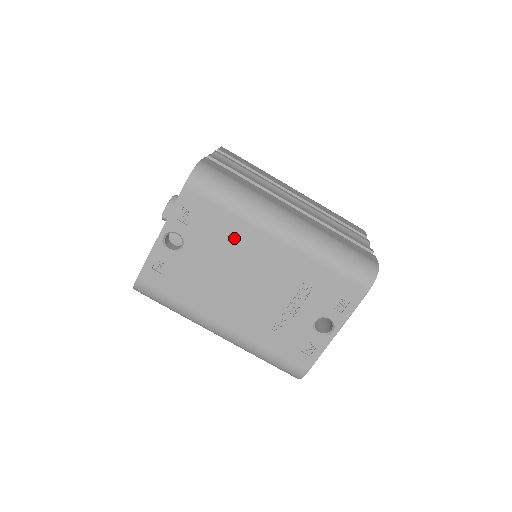
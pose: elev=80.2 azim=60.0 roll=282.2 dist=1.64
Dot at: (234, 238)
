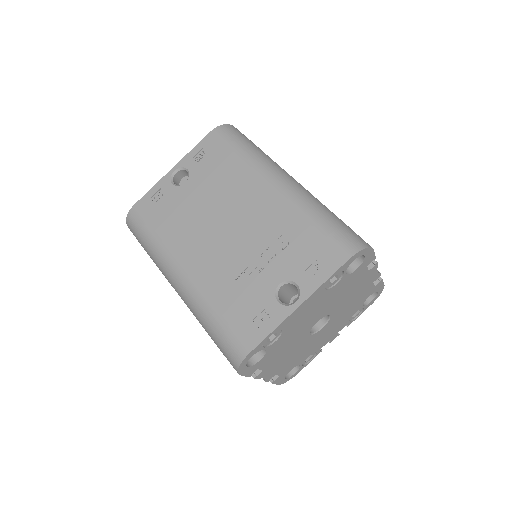
Dot at: (233, 180)
